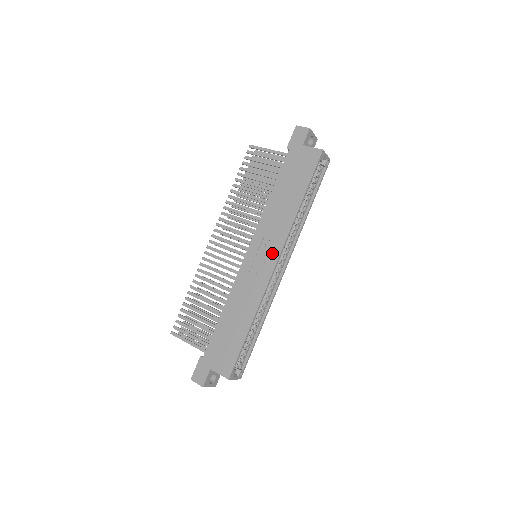
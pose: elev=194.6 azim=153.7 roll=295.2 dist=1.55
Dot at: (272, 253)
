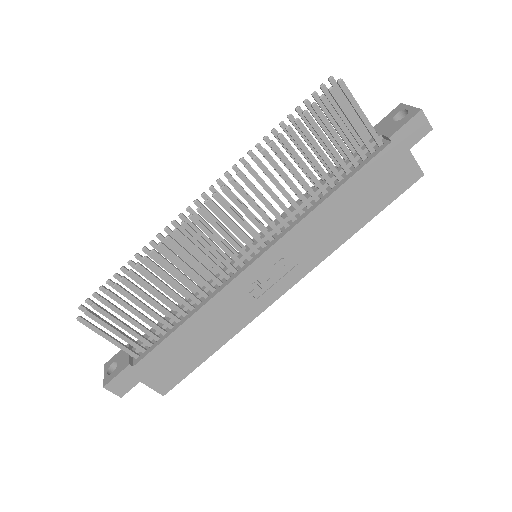
Dot at: (289, 277)
